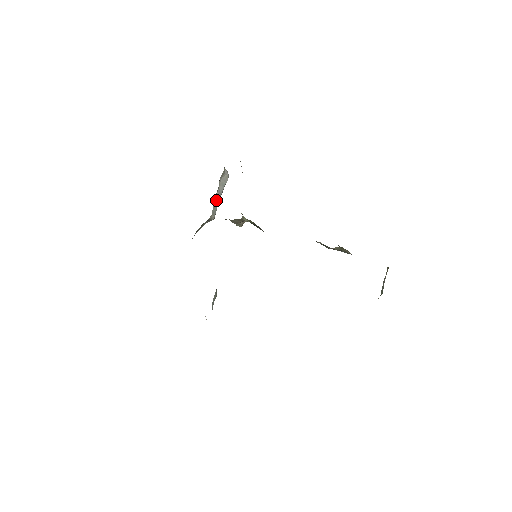
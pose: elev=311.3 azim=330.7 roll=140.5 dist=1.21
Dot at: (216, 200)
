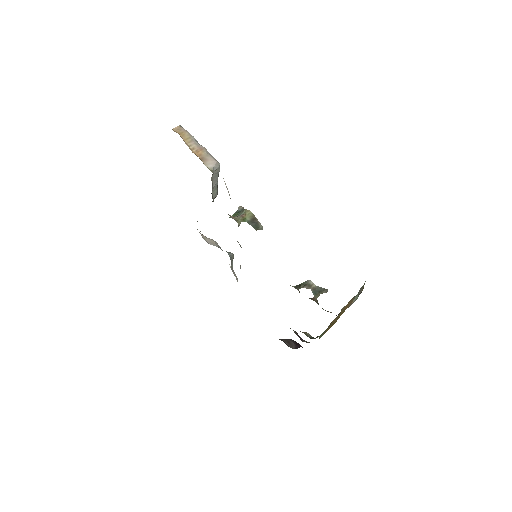
Dot at: (214, 188)
